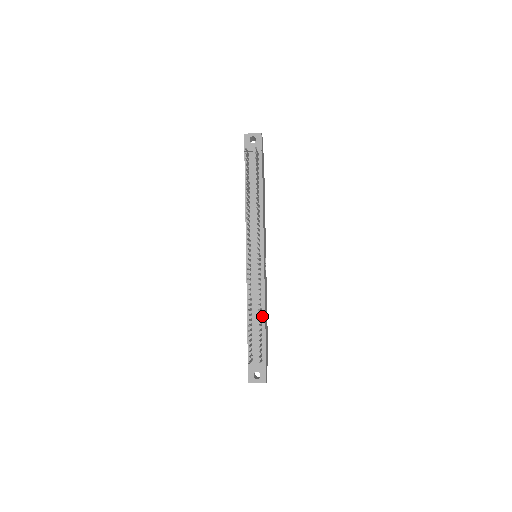
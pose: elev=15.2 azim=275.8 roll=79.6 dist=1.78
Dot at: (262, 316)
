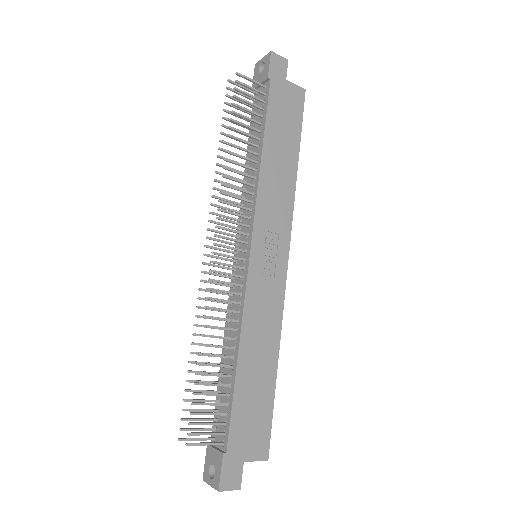
Dot at: (234, 361)
